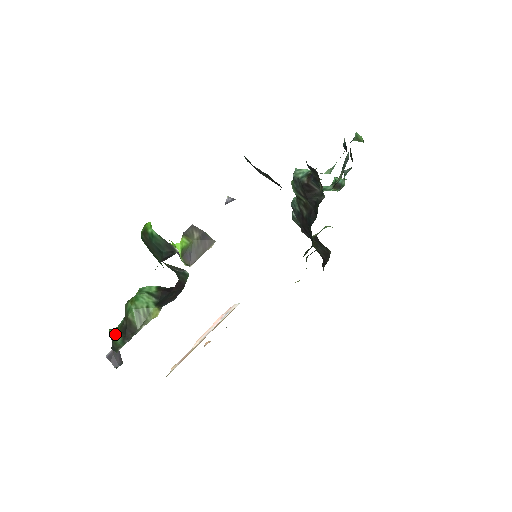
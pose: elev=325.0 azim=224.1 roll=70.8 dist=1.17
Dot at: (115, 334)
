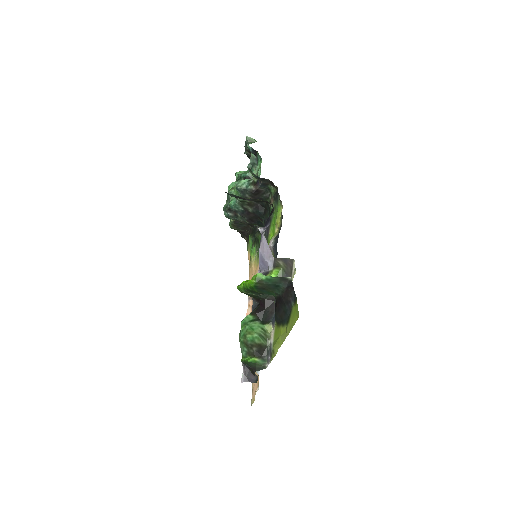
Dot at: (253, 360)
